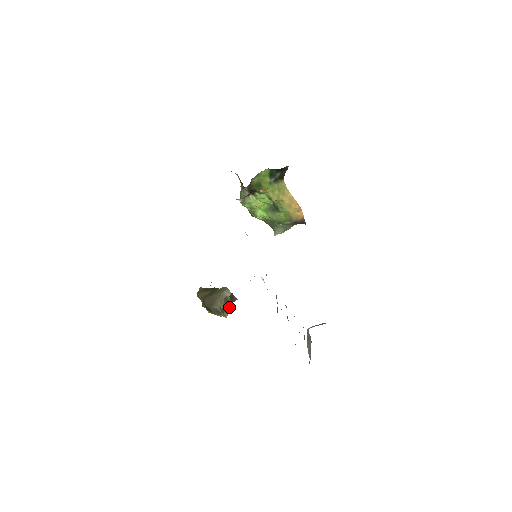
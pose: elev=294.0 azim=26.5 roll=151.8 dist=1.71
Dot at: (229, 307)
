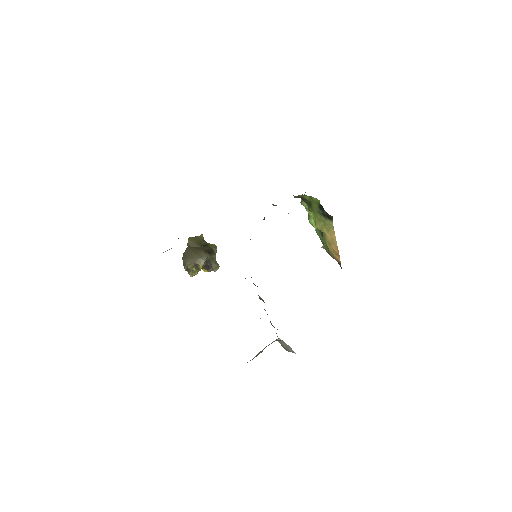
Dot at: occluded
